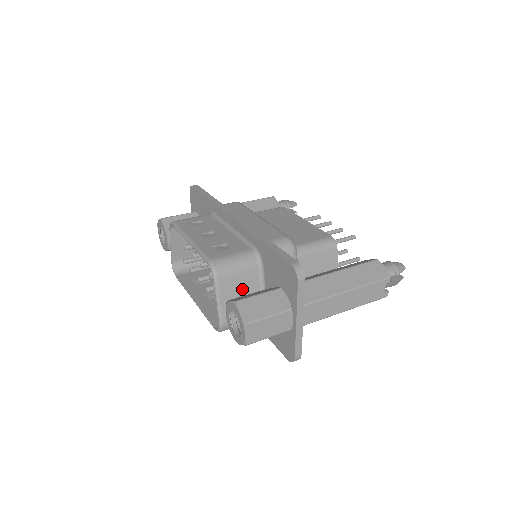
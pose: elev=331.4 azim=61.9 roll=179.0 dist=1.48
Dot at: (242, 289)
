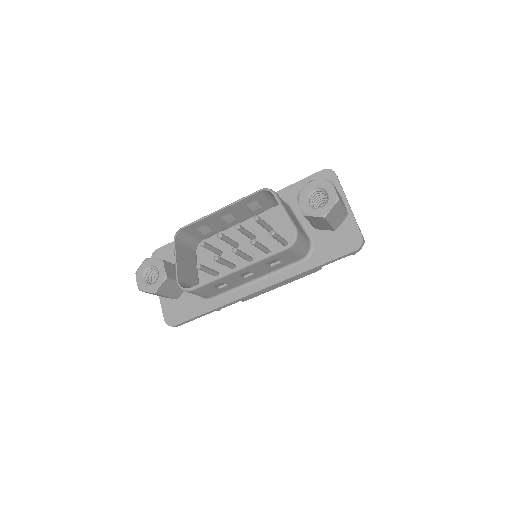
Dot at: (291, 213)
